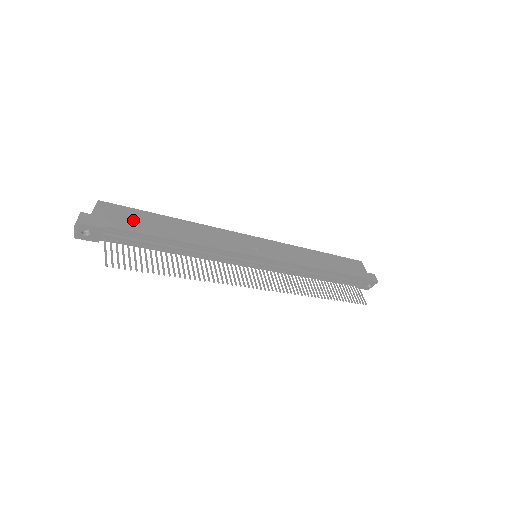
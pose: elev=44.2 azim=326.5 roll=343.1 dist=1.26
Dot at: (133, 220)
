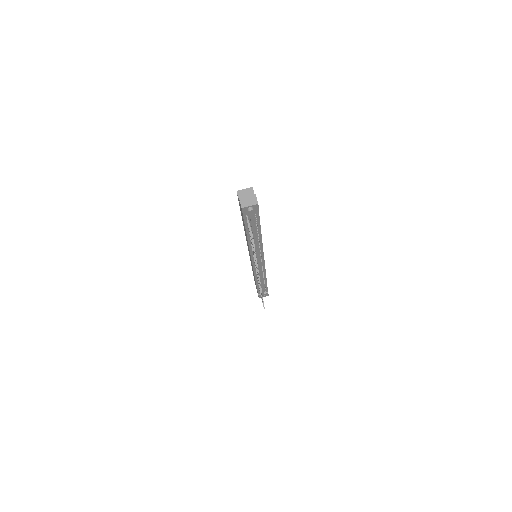
Dot at: occluded
